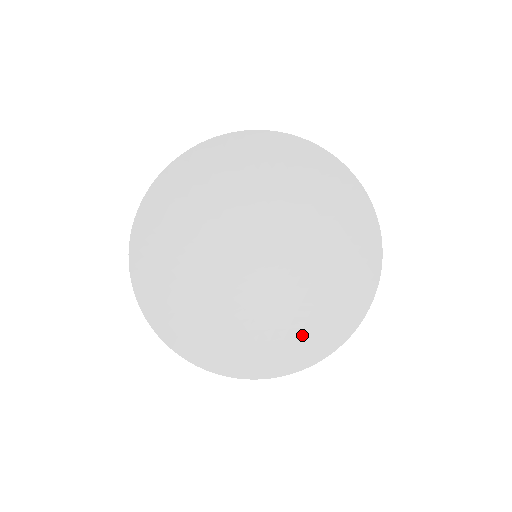
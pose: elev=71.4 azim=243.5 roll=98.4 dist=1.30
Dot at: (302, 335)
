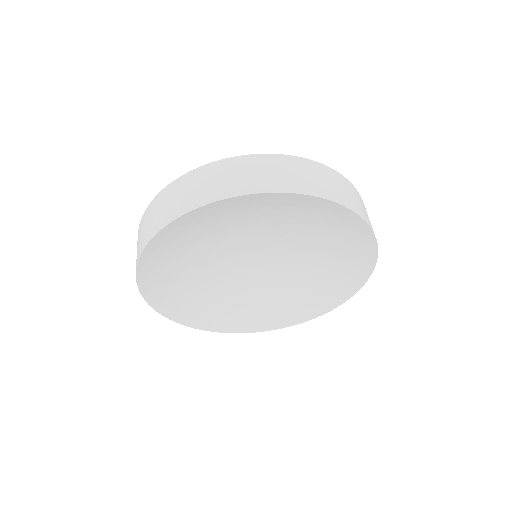
Dot at: (285, 308)
